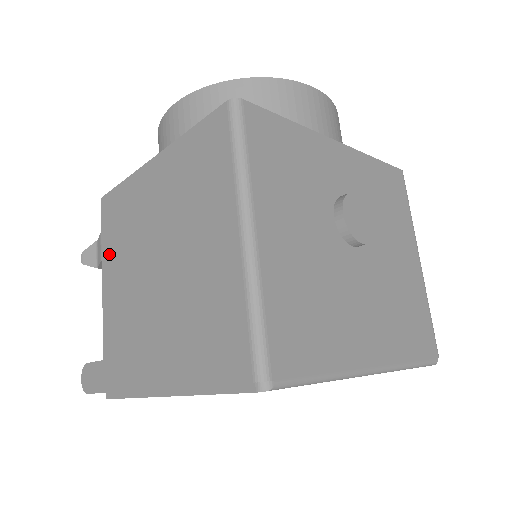
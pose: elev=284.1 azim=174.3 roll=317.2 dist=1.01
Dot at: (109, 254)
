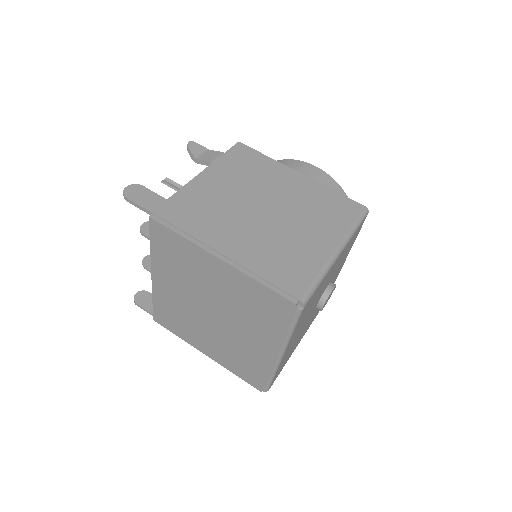
Dot at: (224, 167)
